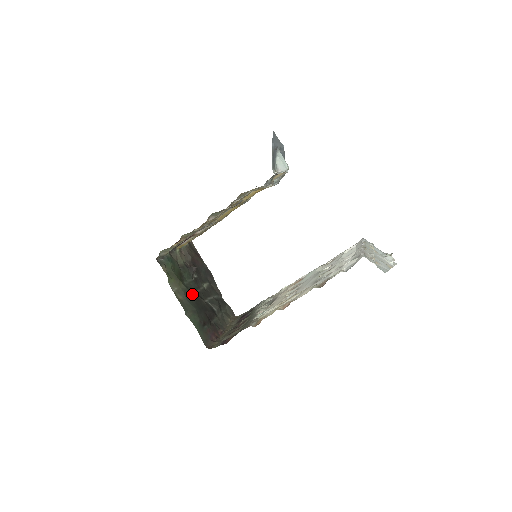
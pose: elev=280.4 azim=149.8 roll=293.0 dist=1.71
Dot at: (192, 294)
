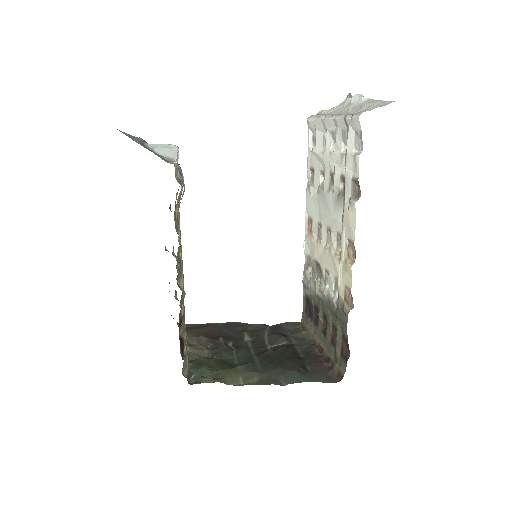
Dot at: (255, 362)
